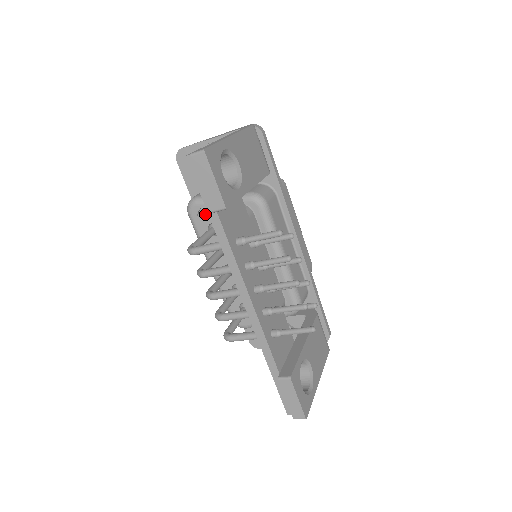
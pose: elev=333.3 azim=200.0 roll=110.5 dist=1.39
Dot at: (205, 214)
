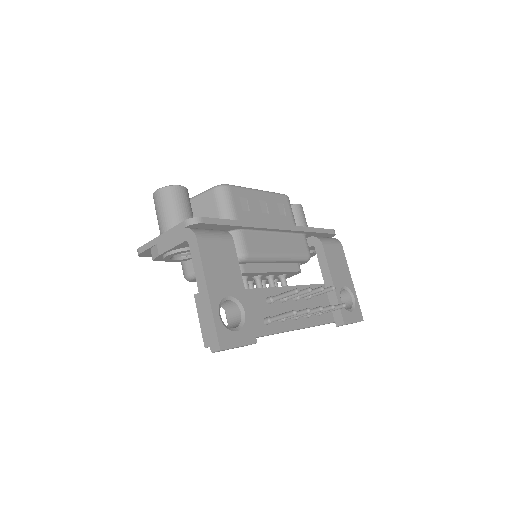
Dot at: occluded
